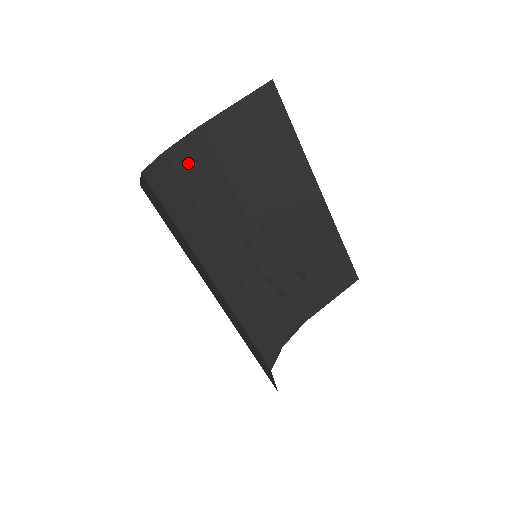
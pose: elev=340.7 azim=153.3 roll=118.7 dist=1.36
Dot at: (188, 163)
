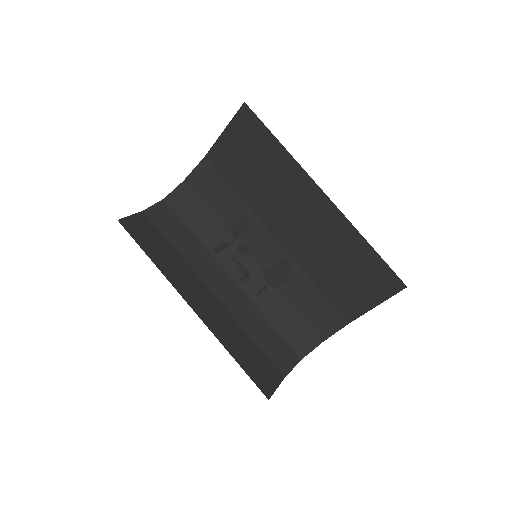
Dot at: (202, 185)
